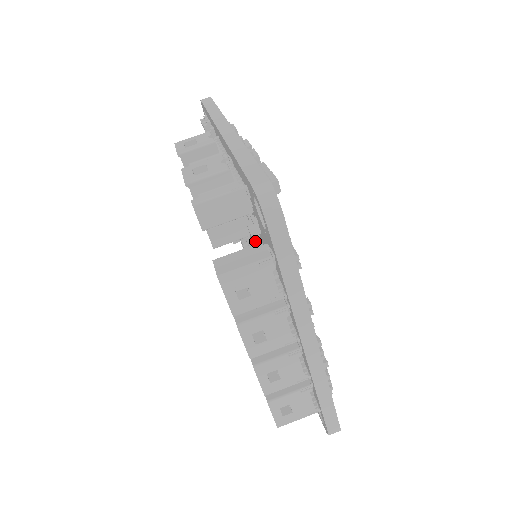
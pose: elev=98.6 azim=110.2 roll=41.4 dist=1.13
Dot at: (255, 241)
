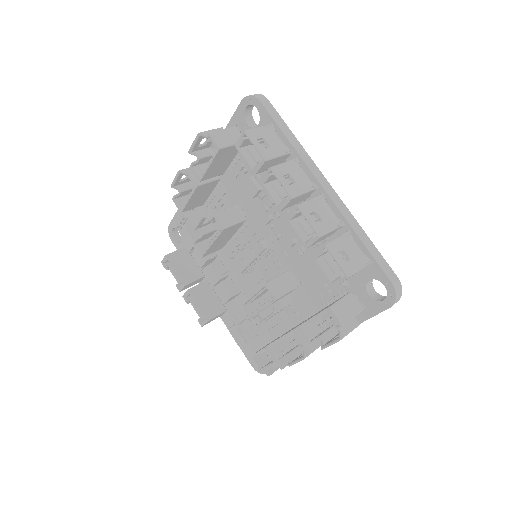
Dot at: (254, 182)
